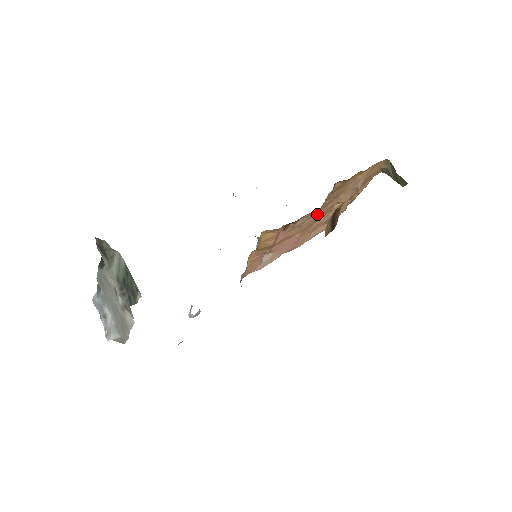
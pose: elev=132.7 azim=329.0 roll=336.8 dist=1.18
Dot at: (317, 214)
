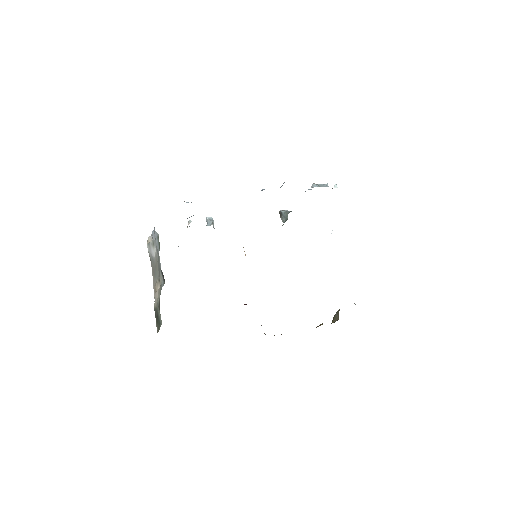
Dot at: occluded
